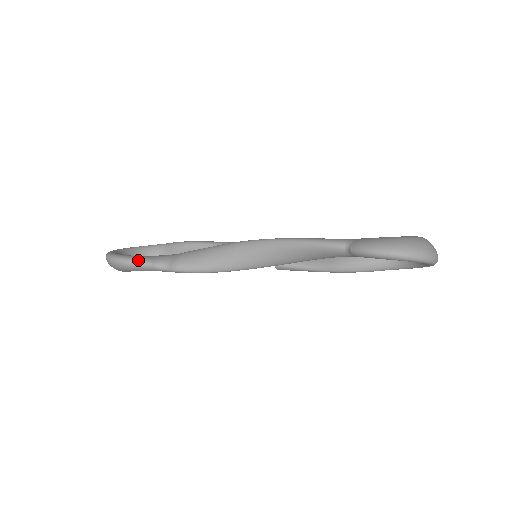
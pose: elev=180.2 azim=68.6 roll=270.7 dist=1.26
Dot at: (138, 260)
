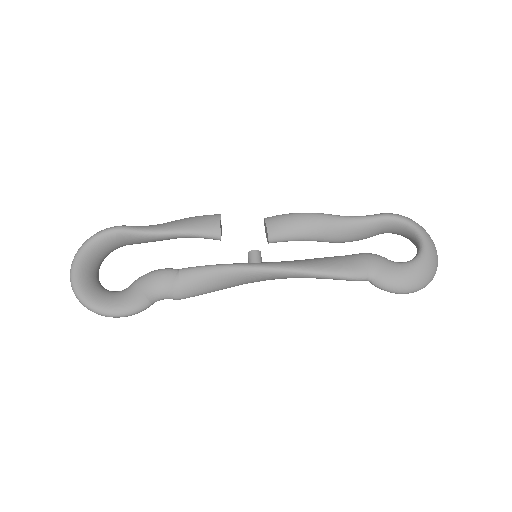
Dot at: (136, 311)
